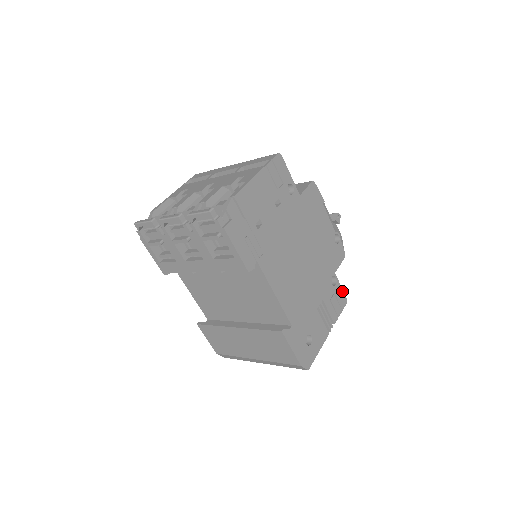
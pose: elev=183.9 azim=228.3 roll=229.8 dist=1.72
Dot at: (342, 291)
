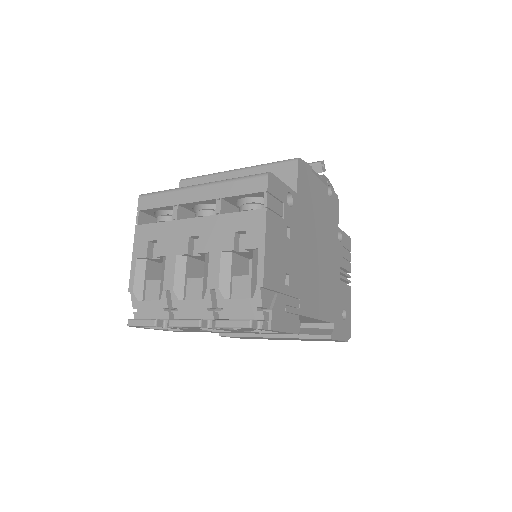
Dot at: (346, 235)
